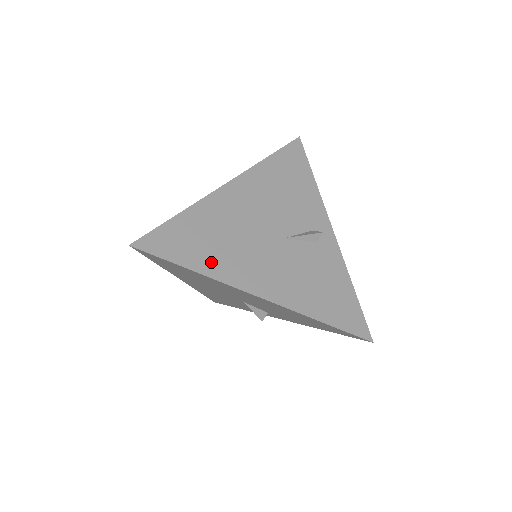
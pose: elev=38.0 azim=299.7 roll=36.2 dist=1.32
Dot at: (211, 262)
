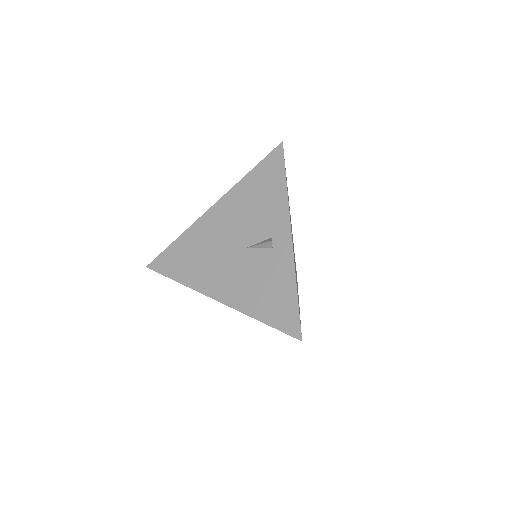
Dot at: (189, 274)
